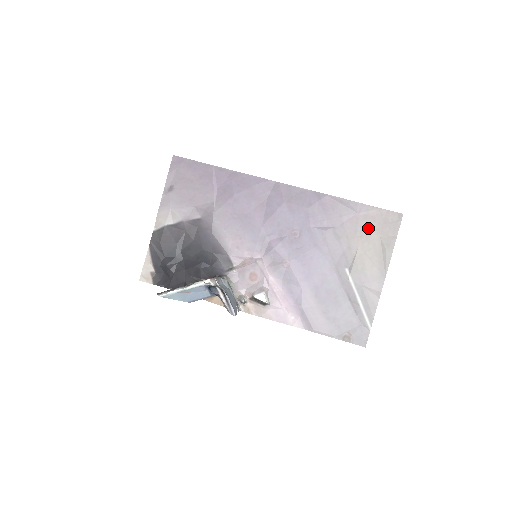
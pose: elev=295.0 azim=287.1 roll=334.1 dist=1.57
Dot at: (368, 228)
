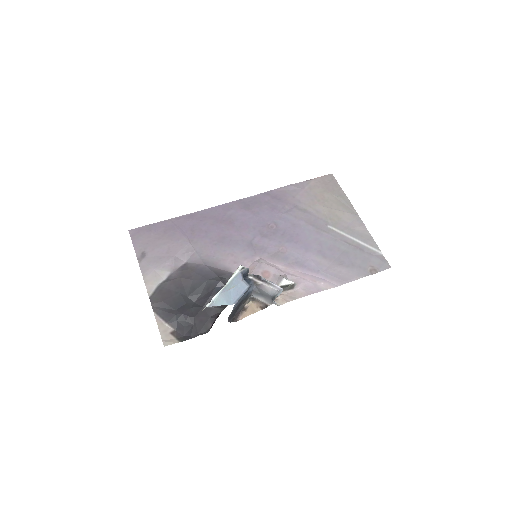
Dot at: (318, 193)
